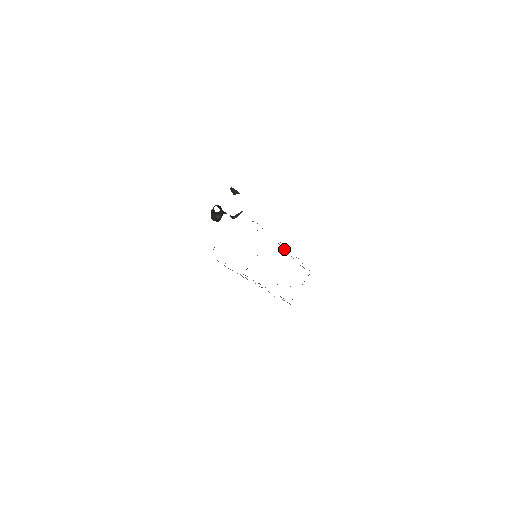
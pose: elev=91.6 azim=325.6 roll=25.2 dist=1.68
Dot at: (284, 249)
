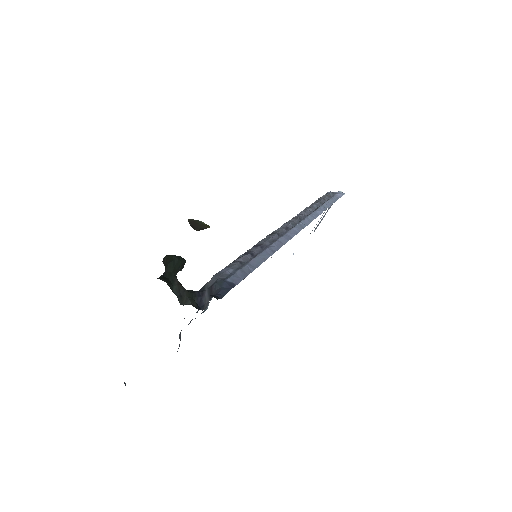
Dot at: (300, 217)
